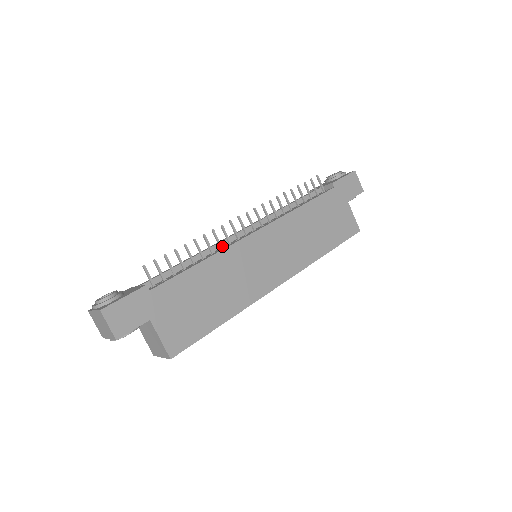
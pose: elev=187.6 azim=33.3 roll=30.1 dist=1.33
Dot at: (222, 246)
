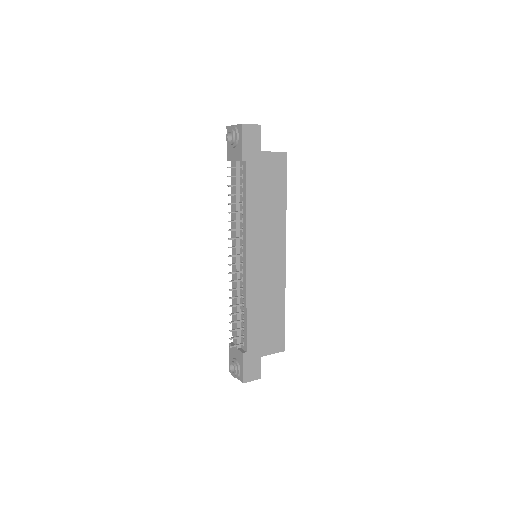
Dot at: (239, 283)
